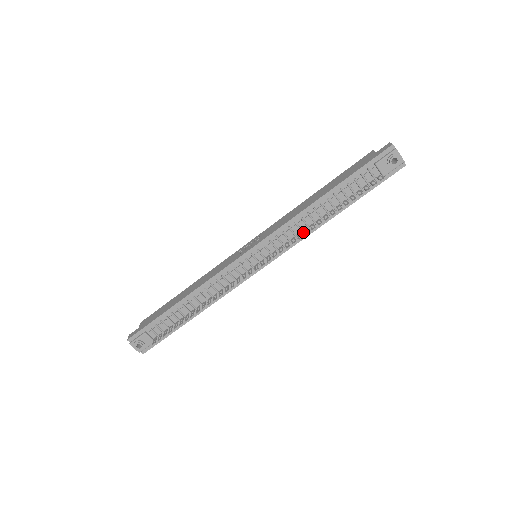
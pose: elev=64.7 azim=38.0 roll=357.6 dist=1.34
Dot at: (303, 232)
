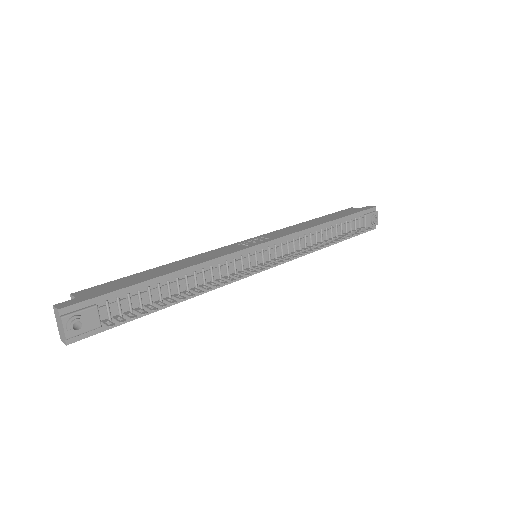
Dot at: (306, 248)
